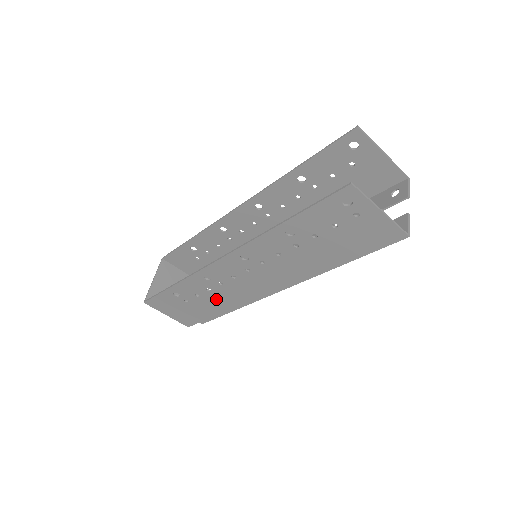
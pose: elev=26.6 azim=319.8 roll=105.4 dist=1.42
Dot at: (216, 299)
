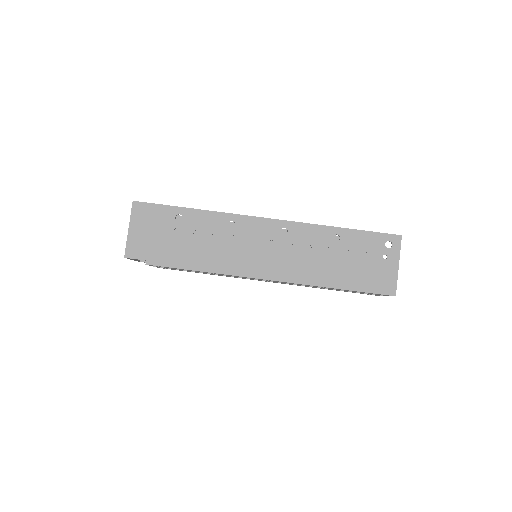
Dot at: (205, 248)
